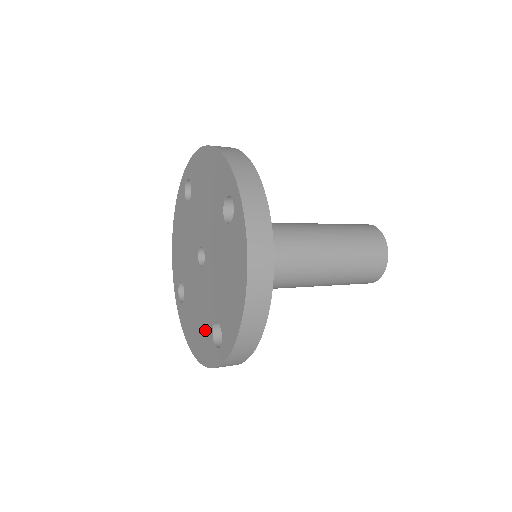
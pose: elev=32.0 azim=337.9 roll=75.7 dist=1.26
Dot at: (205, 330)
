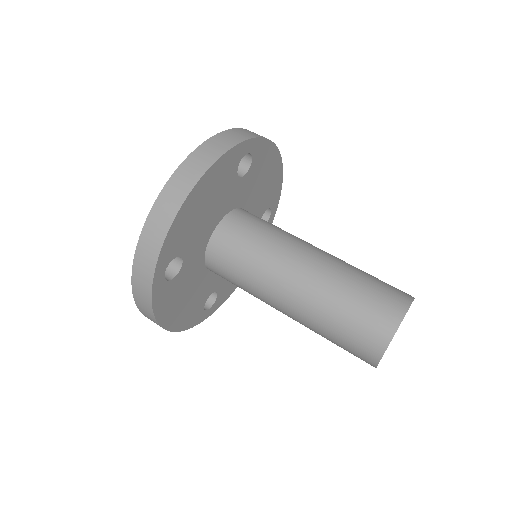
Dot at: occluded
